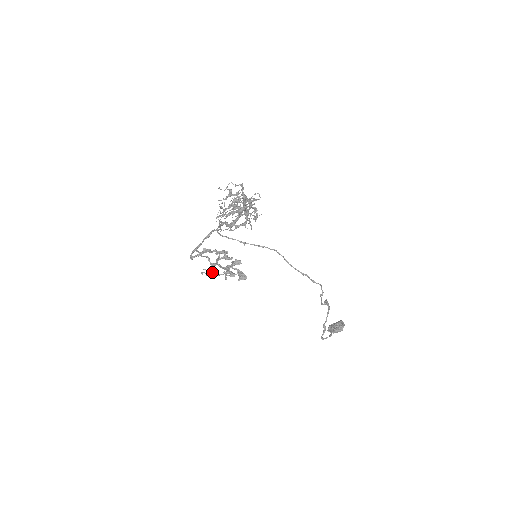
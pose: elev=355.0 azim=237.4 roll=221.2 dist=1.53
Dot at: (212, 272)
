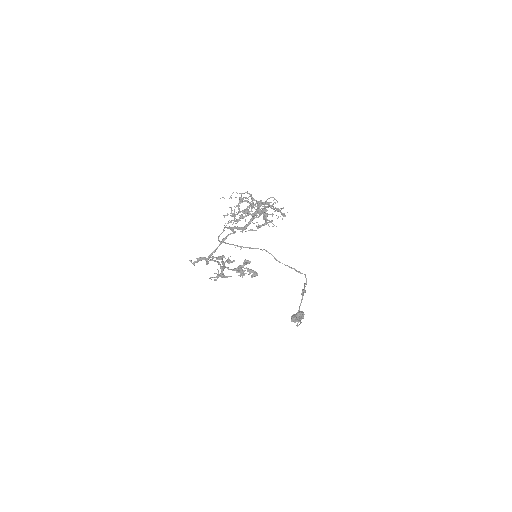
Dot at: (223, 275)
